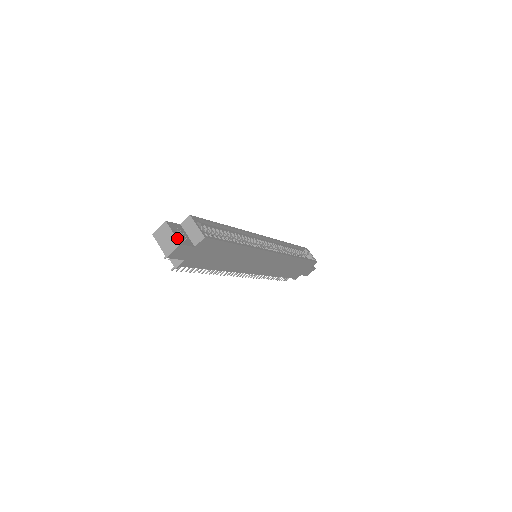
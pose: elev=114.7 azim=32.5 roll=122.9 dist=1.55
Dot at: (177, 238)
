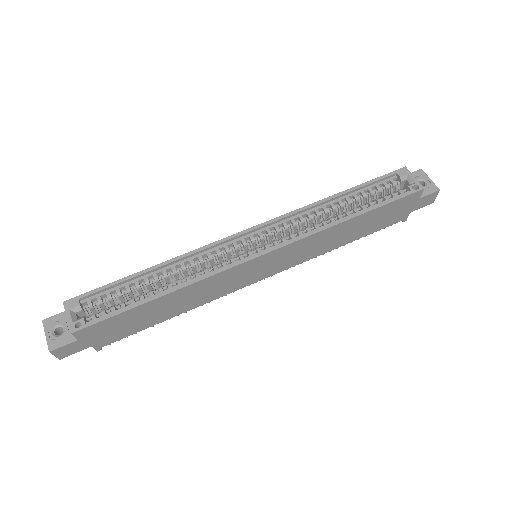
Dot at: (48, 343)
